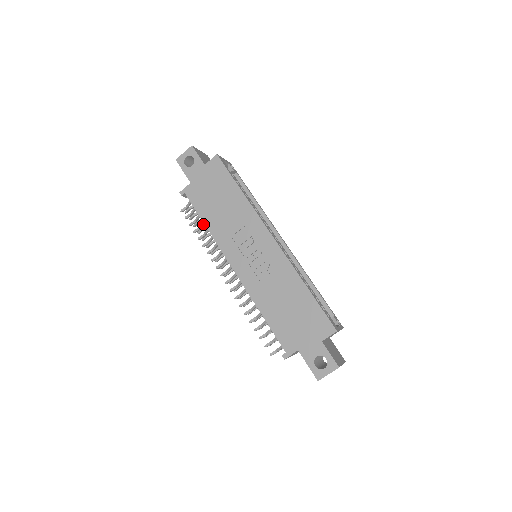
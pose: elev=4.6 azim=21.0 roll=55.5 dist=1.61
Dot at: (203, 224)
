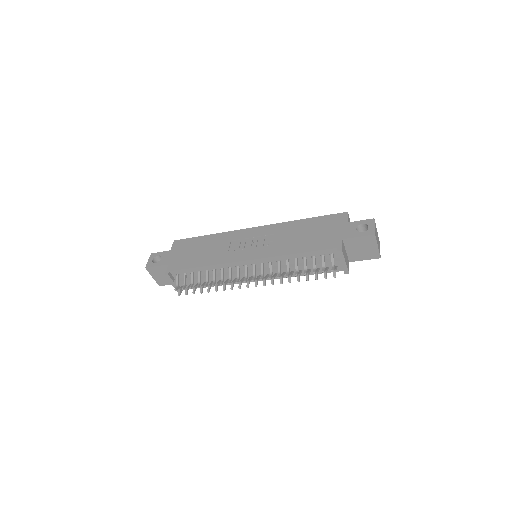
Dot at: (200, 276)
